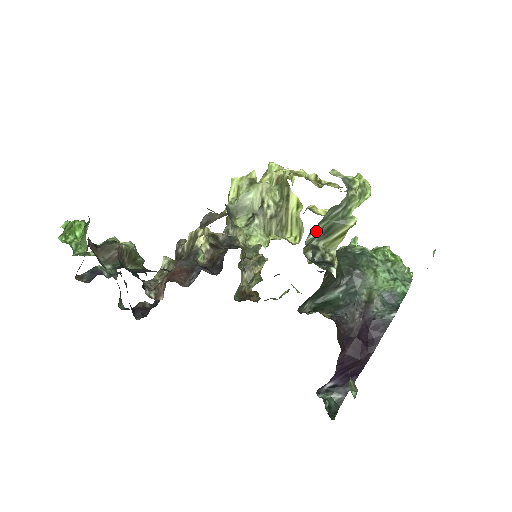
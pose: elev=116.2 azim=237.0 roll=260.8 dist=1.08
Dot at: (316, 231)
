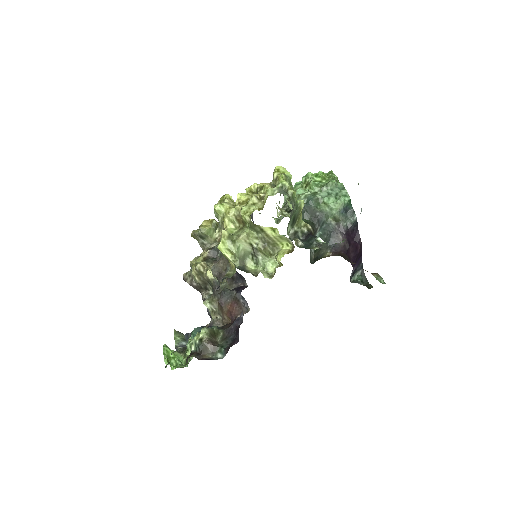
Dot at: (288, 226)
